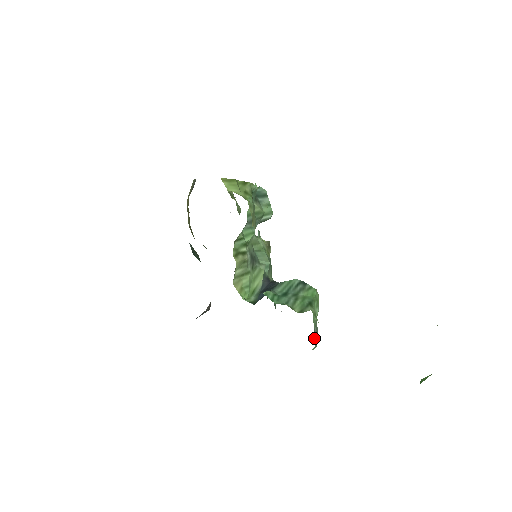
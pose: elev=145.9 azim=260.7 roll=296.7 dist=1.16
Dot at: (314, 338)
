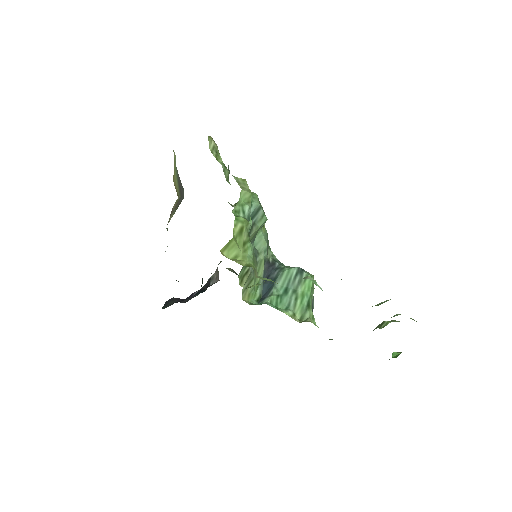
Dot at: occluded
